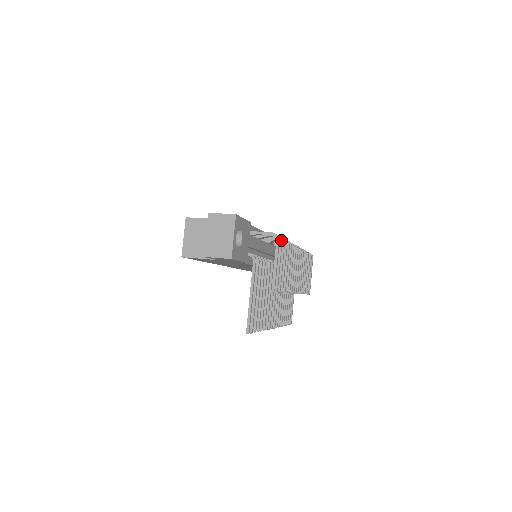
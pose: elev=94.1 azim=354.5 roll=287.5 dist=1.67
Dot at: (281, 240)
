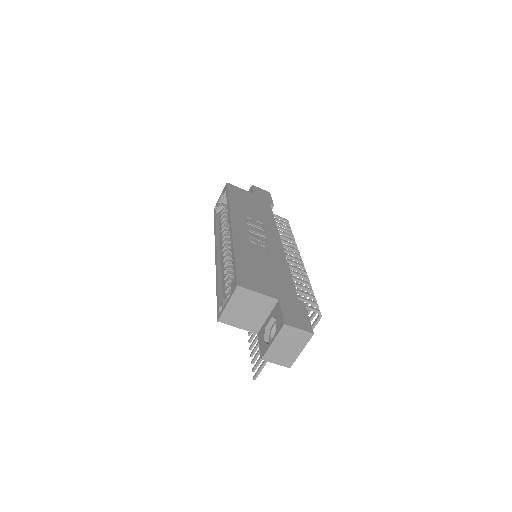
Dot at: occluded
